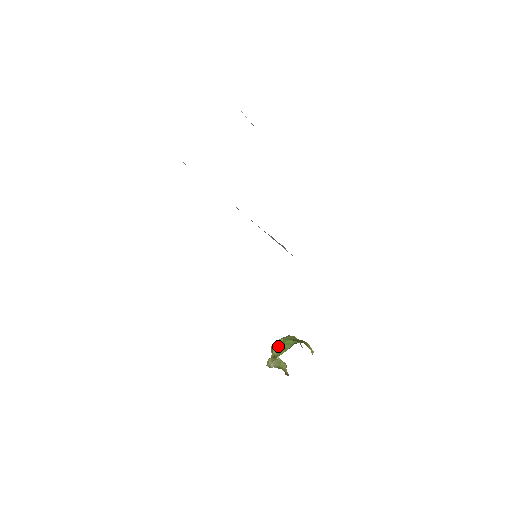
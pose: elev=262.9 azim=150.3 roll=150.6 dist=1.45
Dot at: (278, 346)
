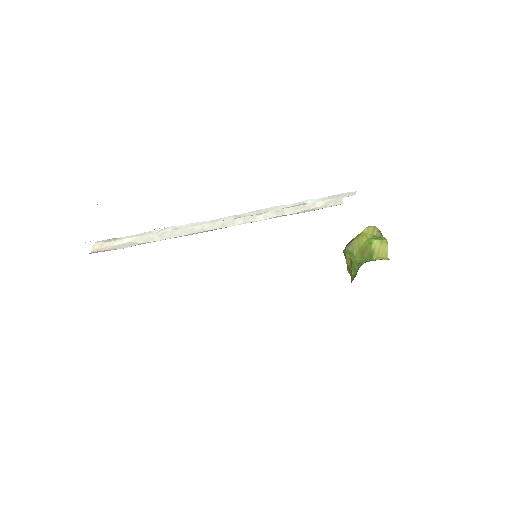
Dot at: (348, 259)
